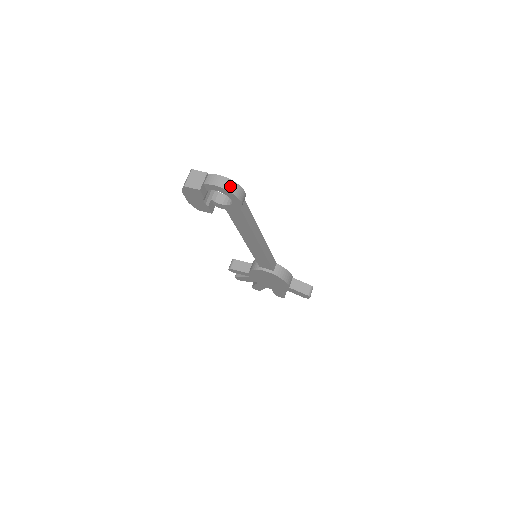
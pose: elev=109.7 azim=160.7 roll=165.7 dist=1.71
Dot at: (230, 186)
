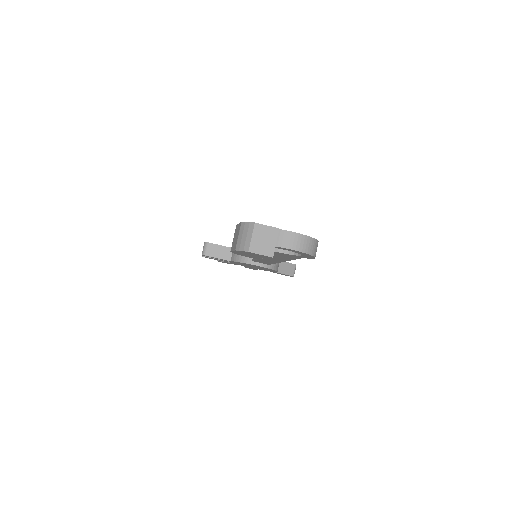
Dot at: (311, 247)
